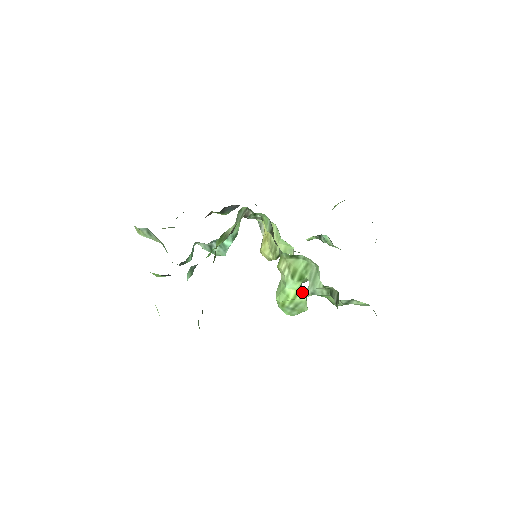
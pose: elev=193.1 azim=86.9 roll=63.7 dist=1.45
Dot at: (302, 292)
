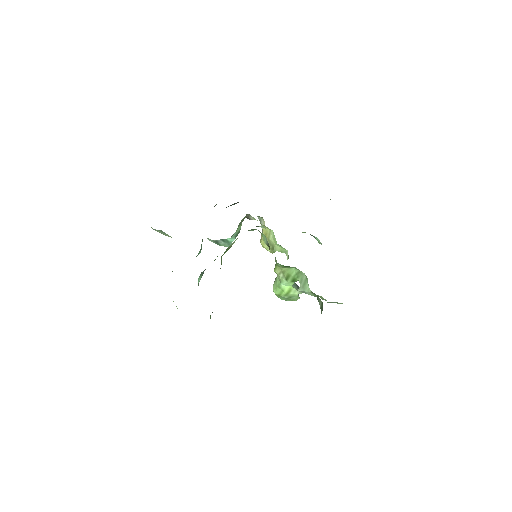
Dot at: (294, 290)
